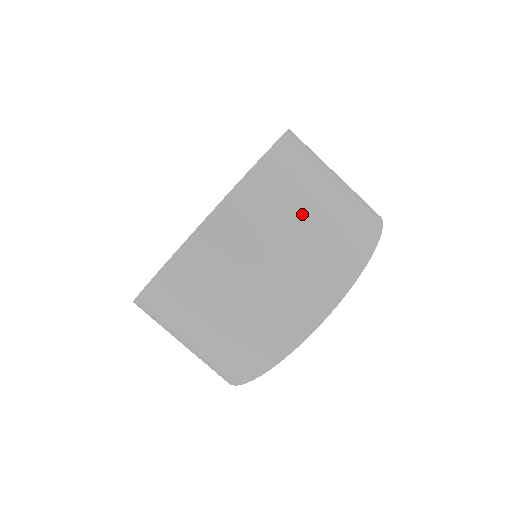
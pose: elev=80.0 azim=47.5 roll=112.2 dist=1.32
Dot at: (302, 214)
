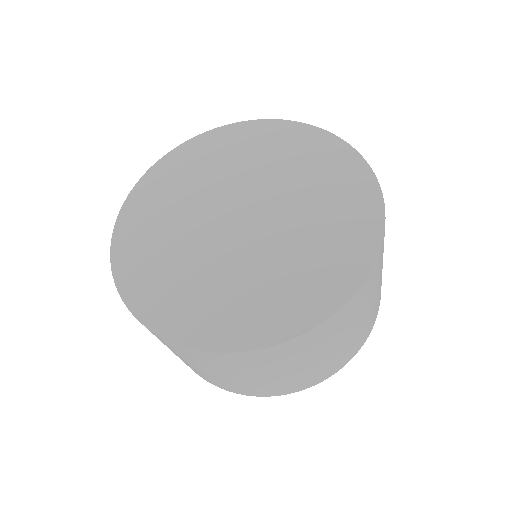
Dot at: (229, 374)
